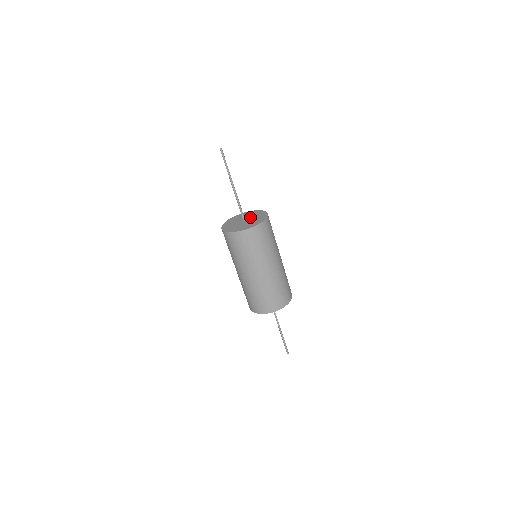
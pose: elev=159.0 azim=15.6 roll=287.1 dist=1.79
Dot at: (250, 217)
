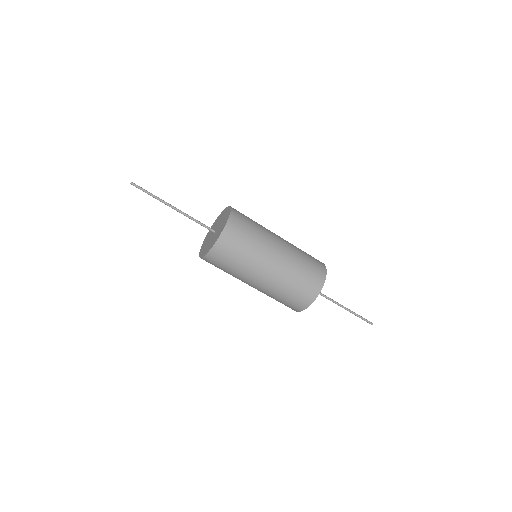
Dot at: (219, 224)
